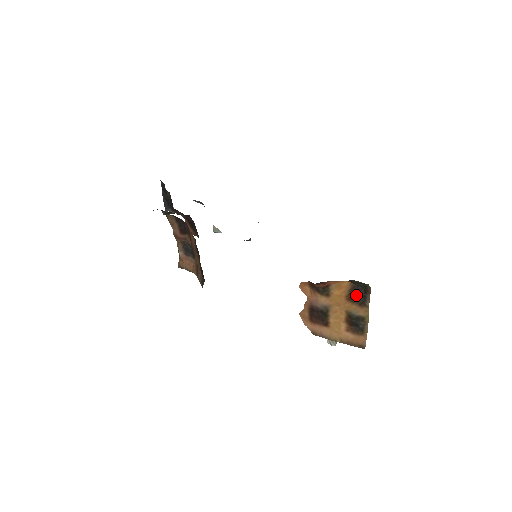
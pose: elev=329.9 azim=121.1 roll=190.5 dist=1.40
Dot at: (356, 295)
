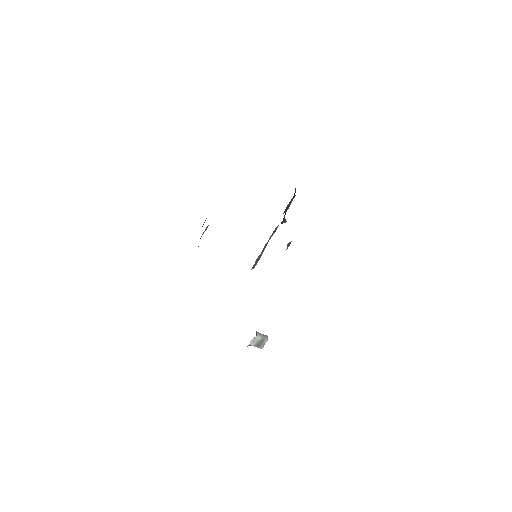
Dot at: occluded
